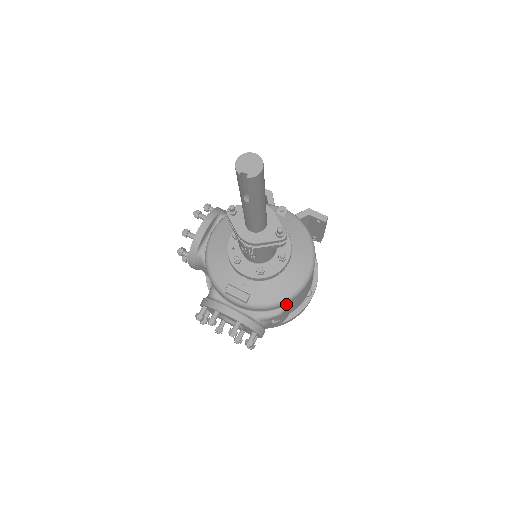
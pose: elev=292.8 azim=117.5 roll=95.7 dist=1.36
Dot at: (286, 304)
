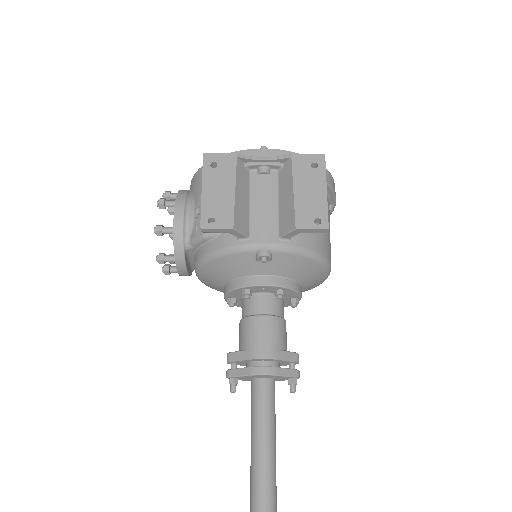
Dot at: occluded
